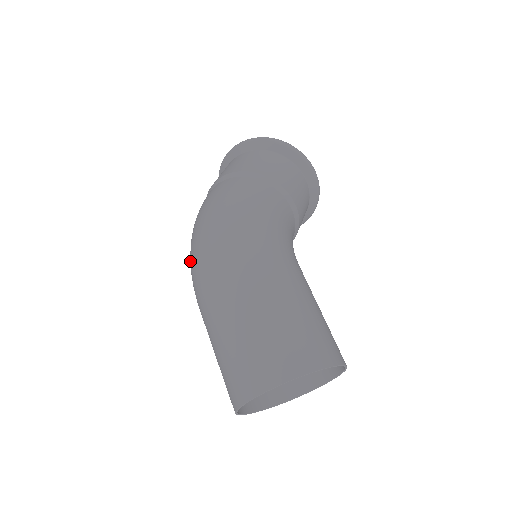
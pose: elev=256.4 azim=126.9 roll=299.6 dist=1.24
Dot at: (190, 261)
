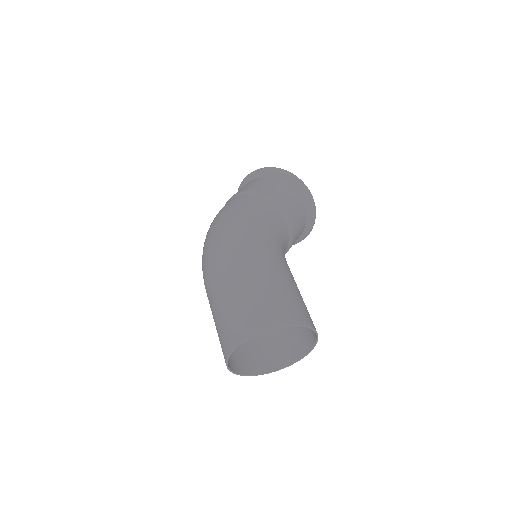
Dot at: occluded
